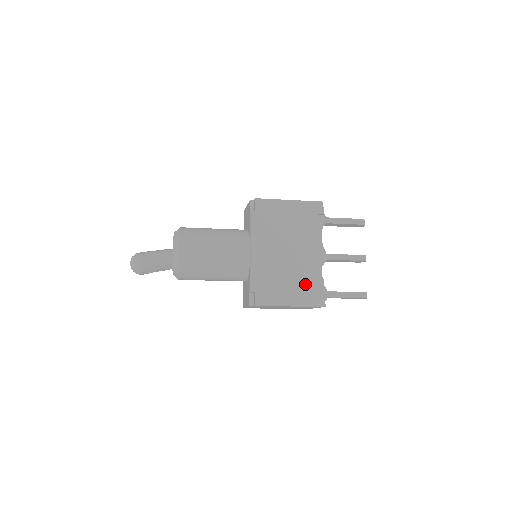
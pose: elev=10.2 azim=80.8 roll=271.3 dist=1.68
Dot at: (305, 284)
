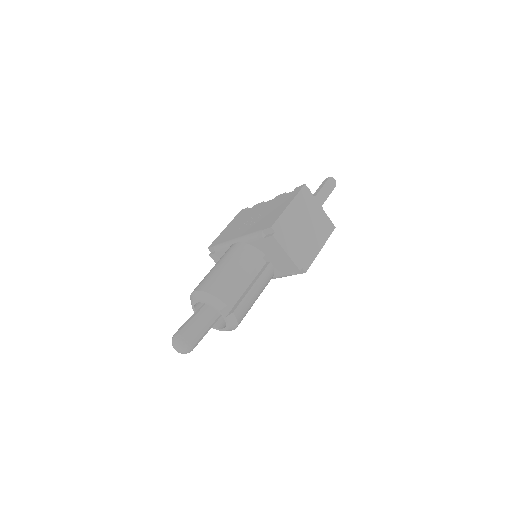
Dot at: occluded
